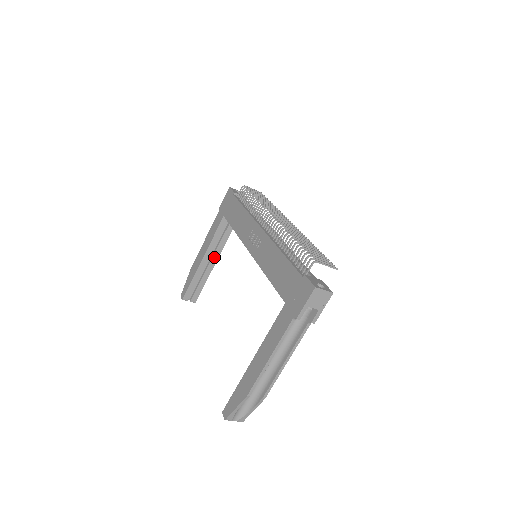
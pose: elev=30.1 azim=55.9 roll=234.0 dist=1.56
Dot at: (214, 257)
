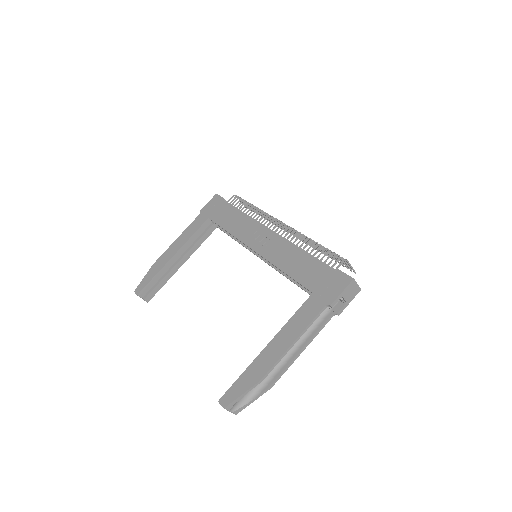
Dot at: (184, 257)
